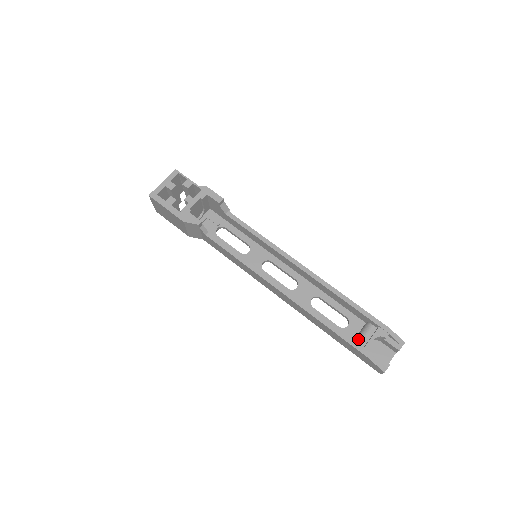
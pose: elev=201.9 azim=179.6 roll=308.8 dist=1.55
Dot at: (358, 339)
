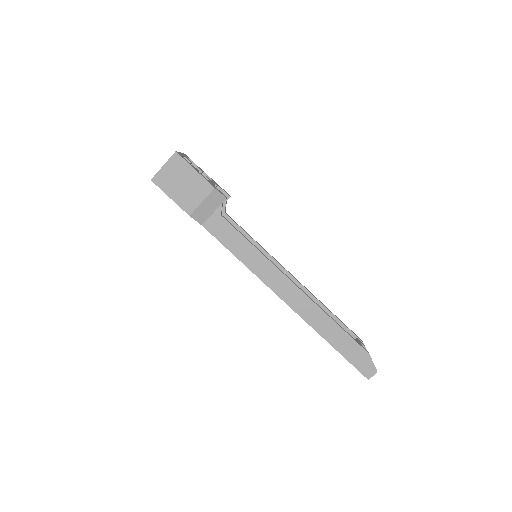
Dot at: occluded
